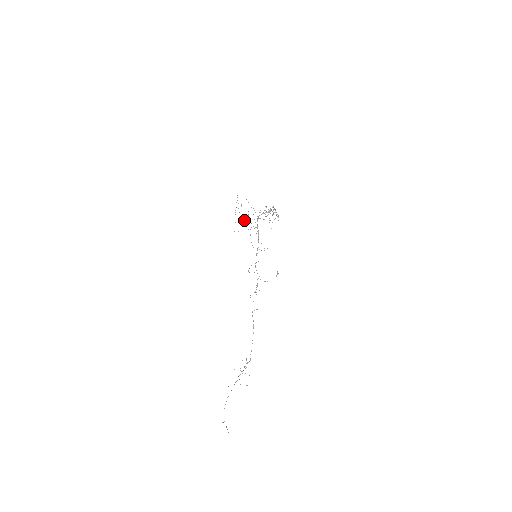
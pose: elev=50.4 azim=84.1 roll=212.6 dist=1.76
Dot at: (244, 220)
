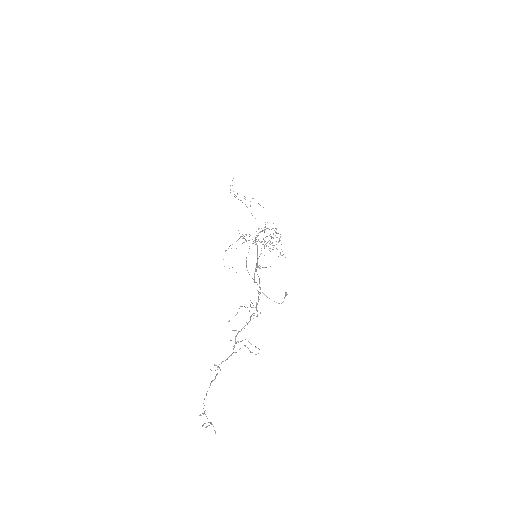
Dot at: (241, 200)
